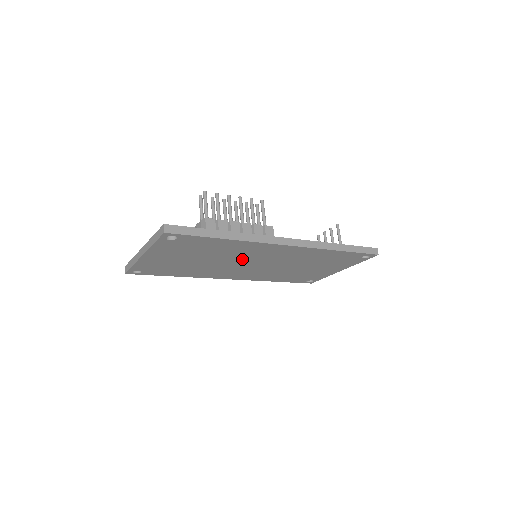
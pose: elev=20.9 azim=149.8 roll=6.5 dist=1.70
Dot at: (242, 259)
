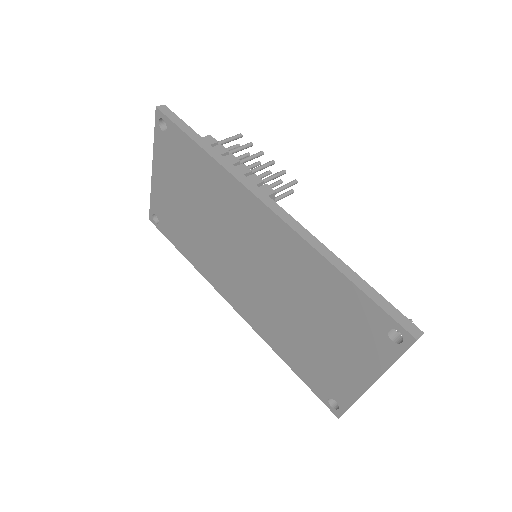
Dot at: (232, 235)
